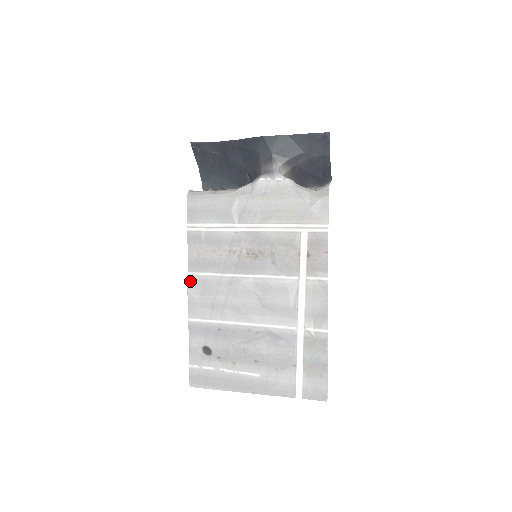
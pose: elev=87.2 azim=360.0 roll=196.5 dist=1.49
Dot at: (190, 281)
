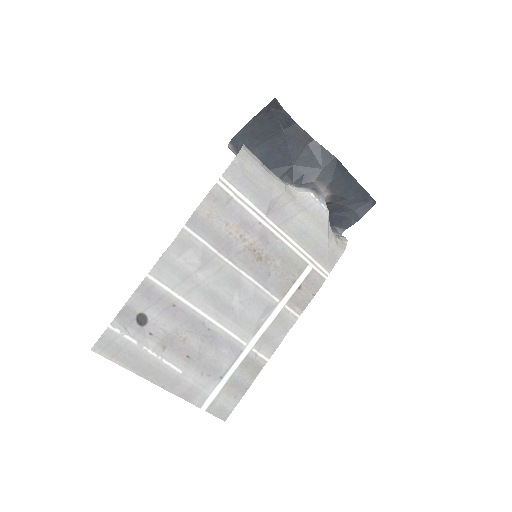
Dot at: (181, 236)
